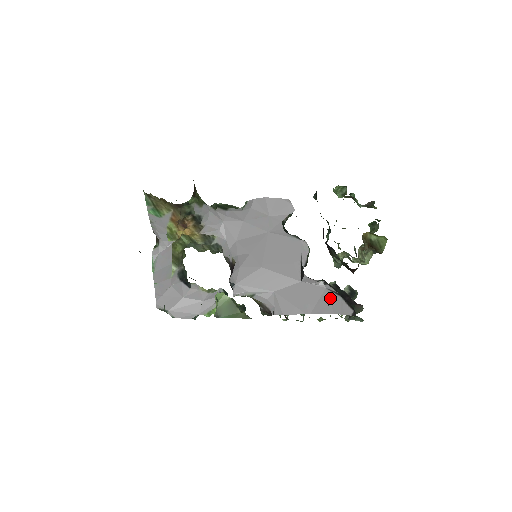
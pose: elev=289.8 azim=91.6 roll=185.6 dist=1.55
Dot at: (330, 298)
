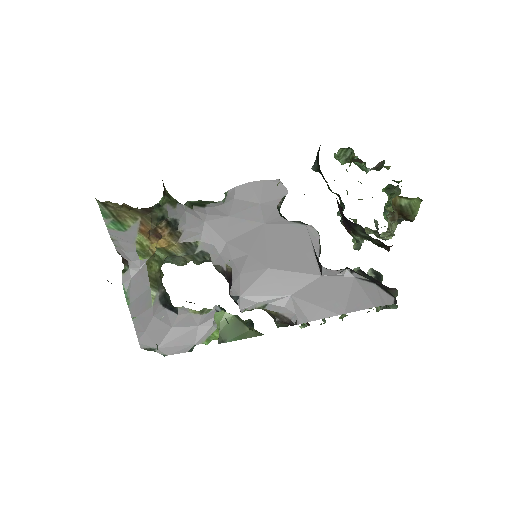
Dot at: (363, 288)
